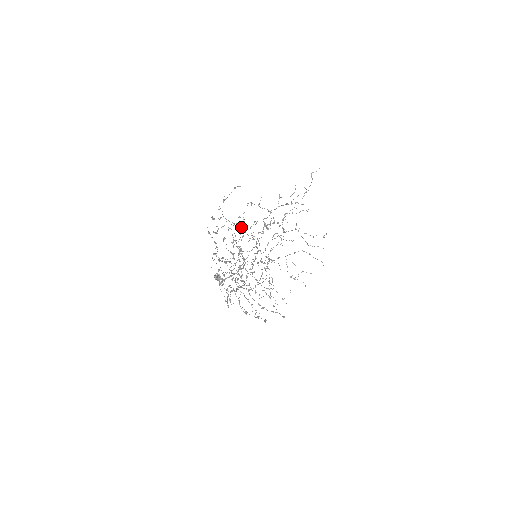
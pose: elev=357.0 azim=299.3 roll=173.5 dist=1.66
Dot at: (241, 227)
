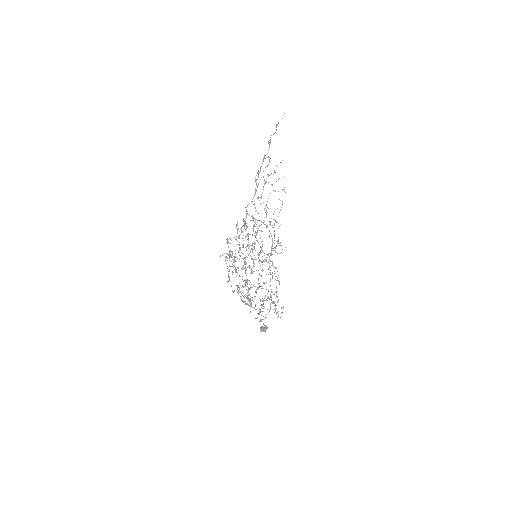
Dot at: (274, 294)
